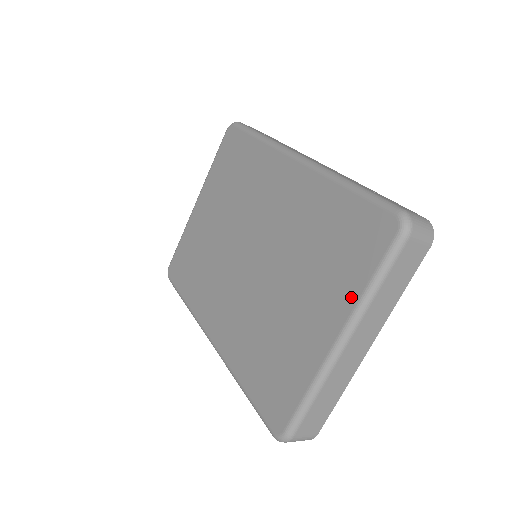
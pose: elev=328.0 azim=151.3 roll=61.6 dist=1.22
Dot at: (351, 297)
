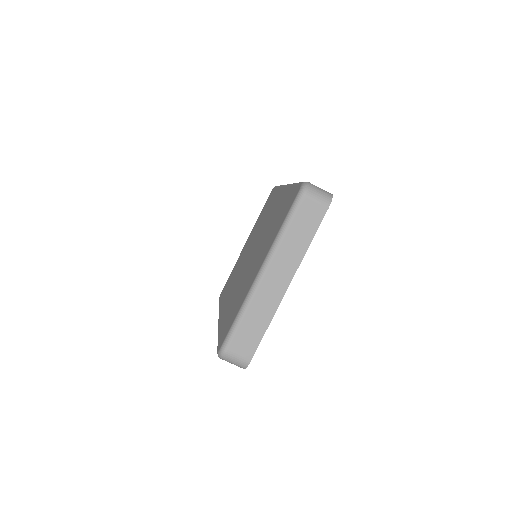
Dot at: (272, 242)
